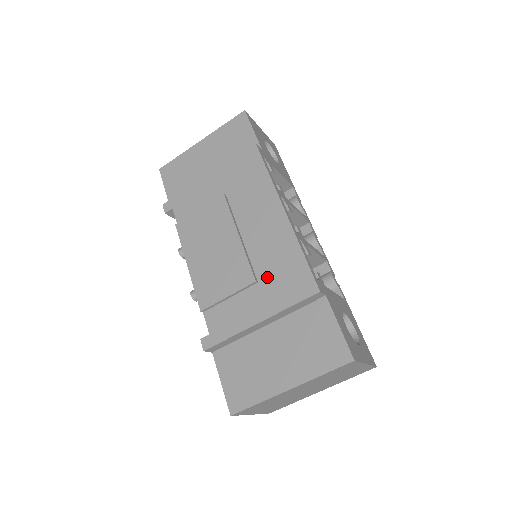
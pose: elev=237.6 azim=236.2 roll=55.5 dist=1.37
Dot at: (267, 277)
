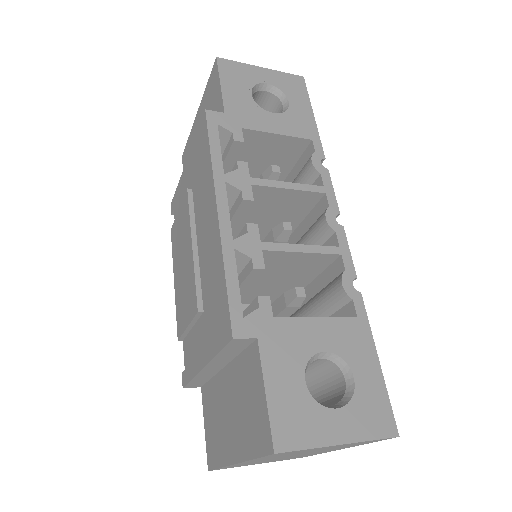
Dot at: (207, 306)
